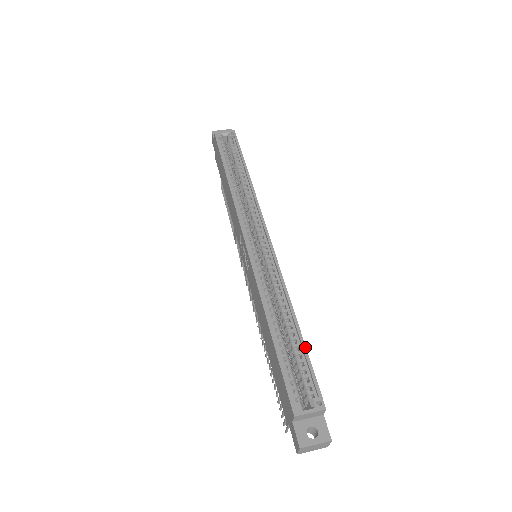
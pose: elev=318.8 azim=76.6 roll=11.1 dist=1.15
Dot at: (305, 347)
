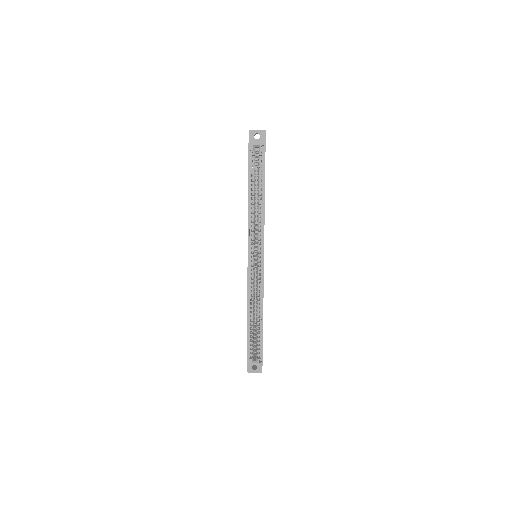
Dot at: (262, 334)
